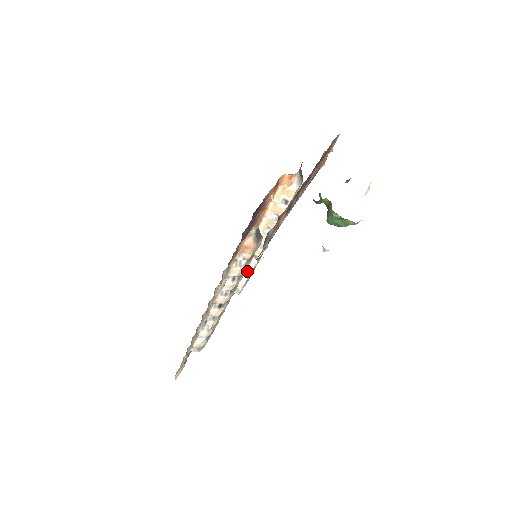
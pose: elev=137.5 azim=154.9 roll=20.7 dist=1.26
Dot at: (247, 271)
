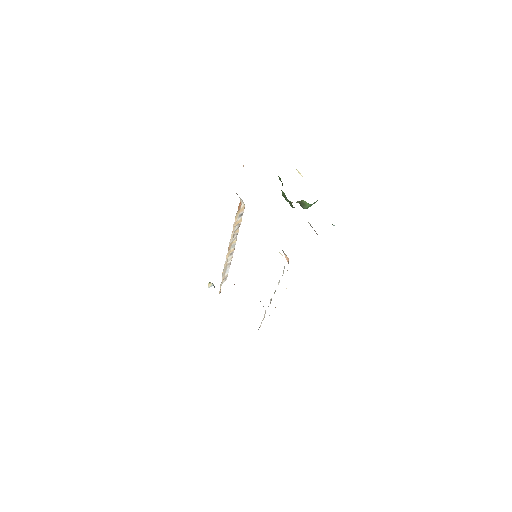
Dot at: (228, 265)
